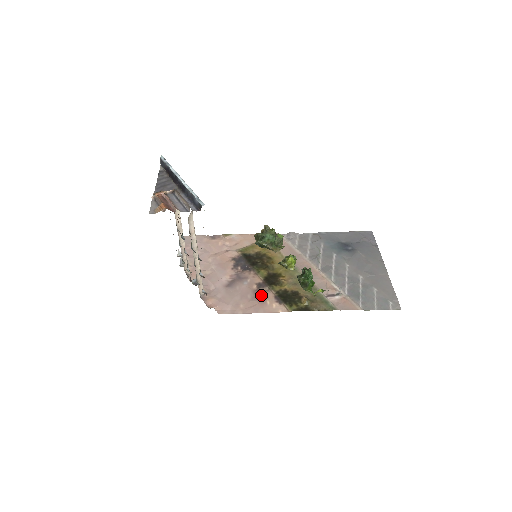
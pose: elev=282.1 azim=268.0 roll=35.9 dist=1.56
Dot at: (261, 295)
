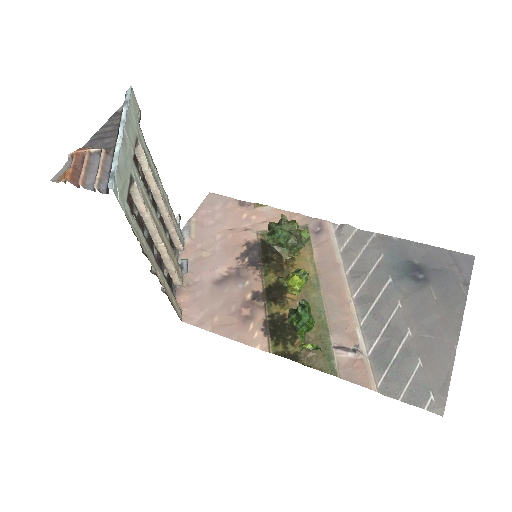
Dot at: (249, 311)
